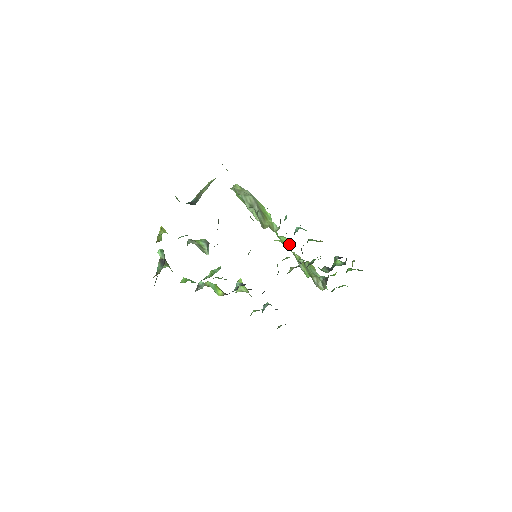
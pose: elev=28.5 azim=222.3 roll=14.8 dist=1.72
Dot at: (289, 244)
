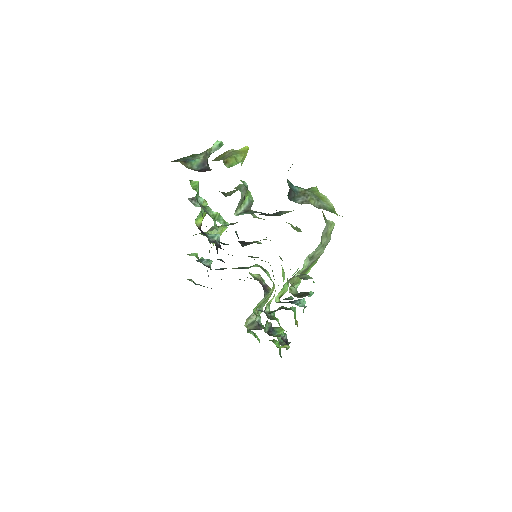
Dot at: (282, 295)
